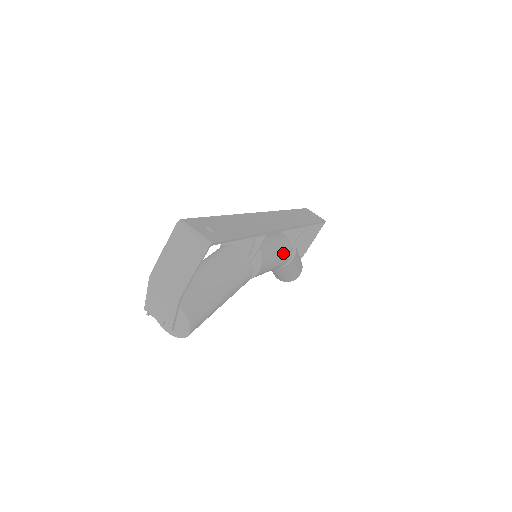
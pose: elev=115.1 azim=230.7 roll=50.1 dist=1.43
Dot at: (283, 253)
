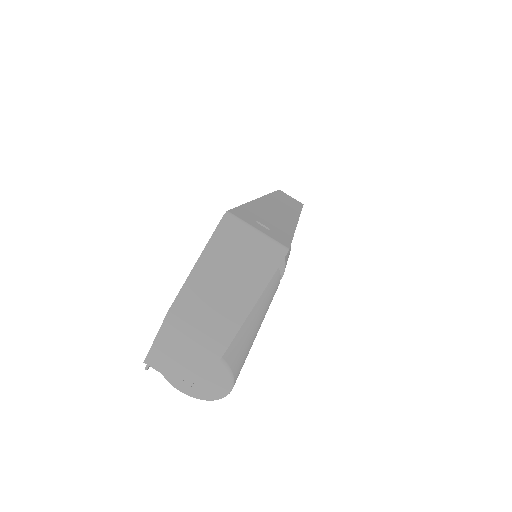
Dot at: (289, 249)
